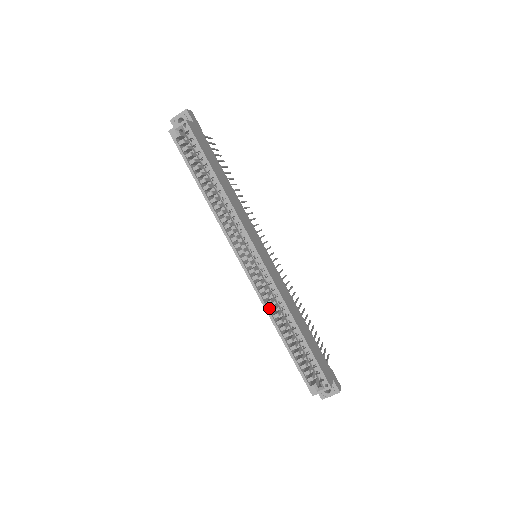
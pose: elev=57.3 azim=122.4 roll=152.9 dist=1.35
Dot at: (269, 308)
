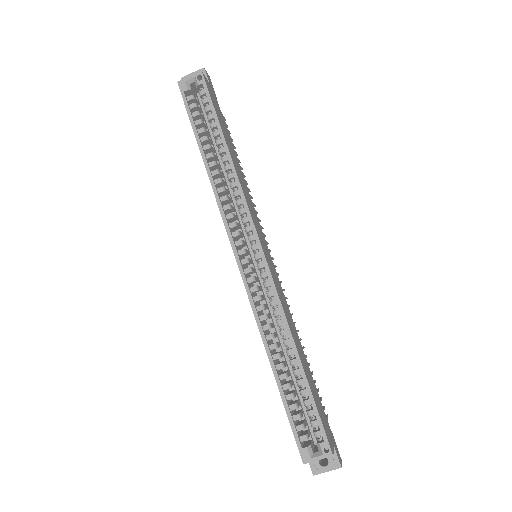
Dot at: (262, 325)
